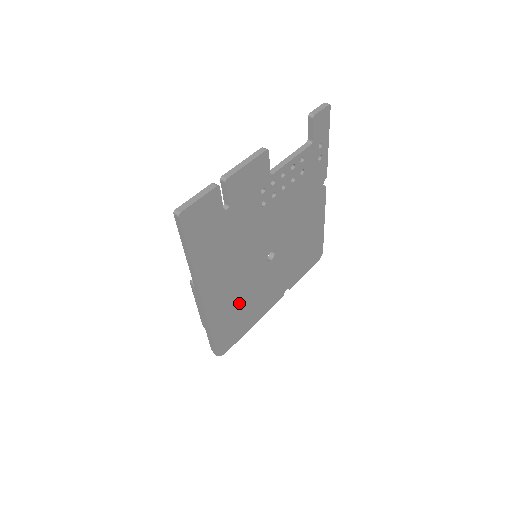
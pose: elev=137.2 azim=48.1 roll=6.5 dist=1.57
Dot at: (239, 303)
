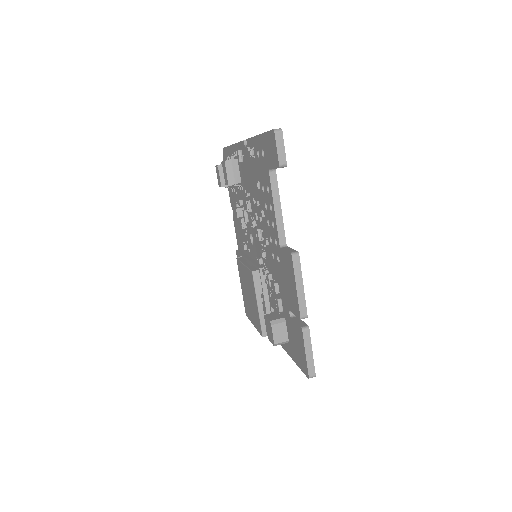
Dot at: occluded
